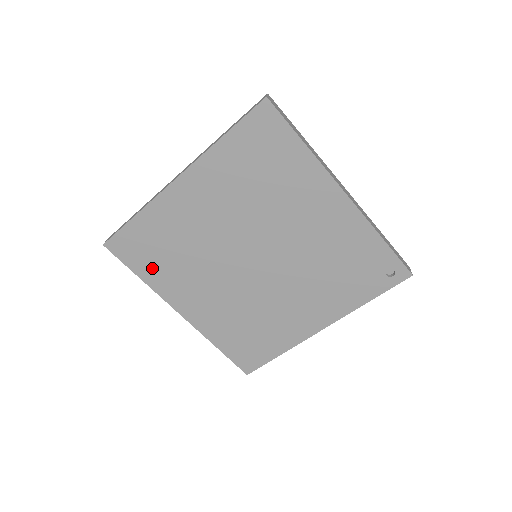
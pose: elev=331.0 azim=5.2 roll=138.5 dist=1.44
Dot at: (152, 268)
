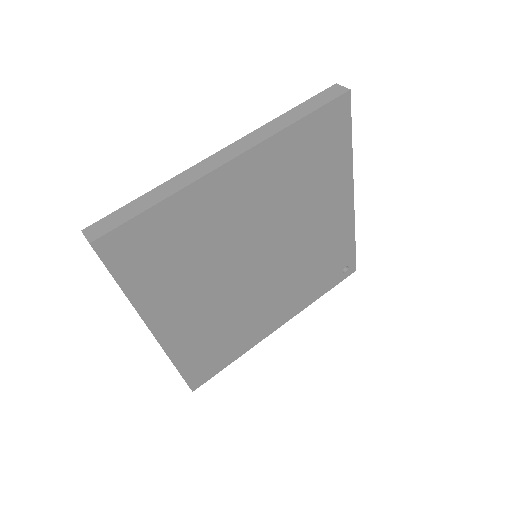
Dot at: (147, 276)
